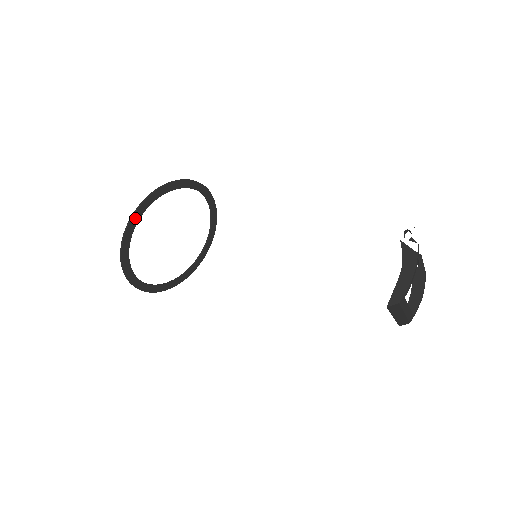
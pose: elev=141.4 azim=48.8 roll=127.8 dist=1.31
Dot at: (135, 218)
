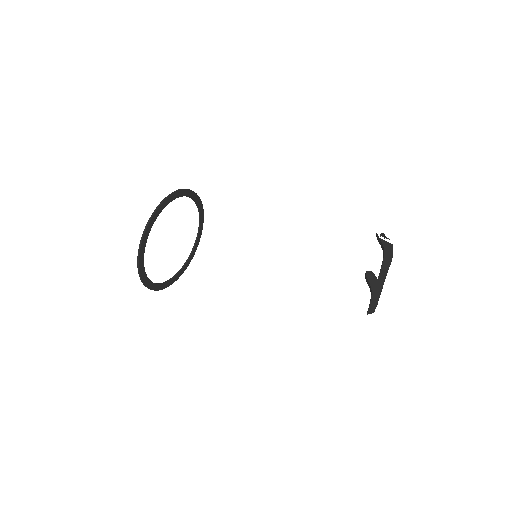
Dot at: (166, 201)
